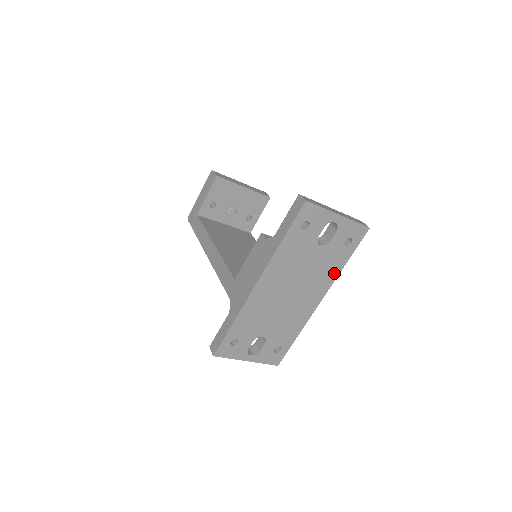
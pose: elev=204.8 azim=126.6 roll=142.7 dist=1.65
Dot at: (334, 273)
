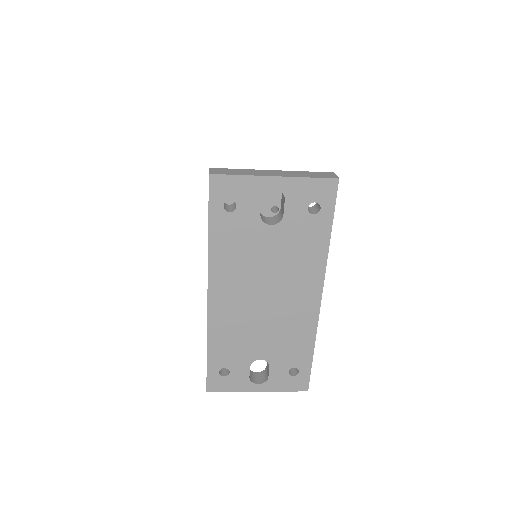
Dot at: (319, 256)
